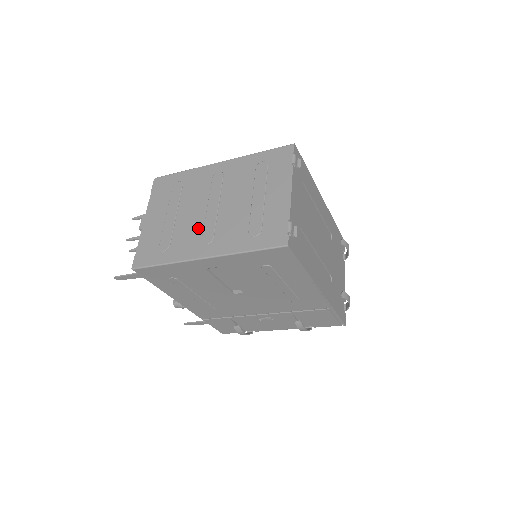
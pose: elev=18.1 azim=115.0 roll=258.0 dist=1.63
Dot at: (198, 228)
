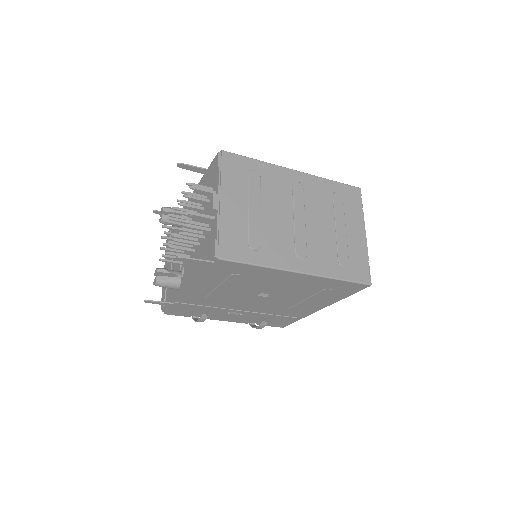
Dot at: (289, 237)
